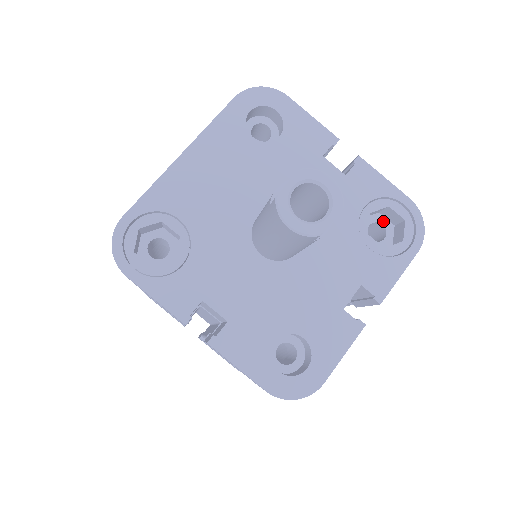
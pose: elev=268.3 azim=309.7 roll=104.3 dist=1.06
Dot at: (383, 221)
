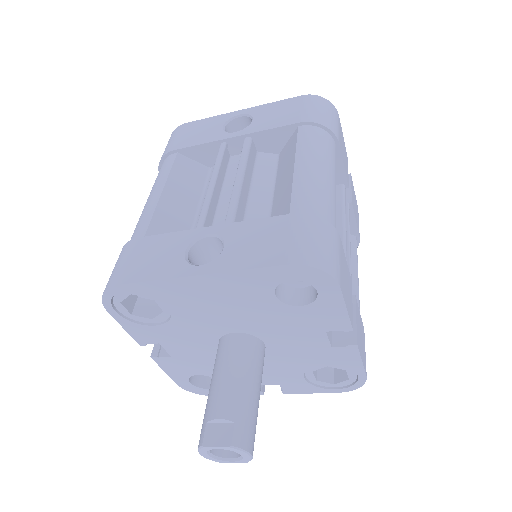
Dot at: occluded
